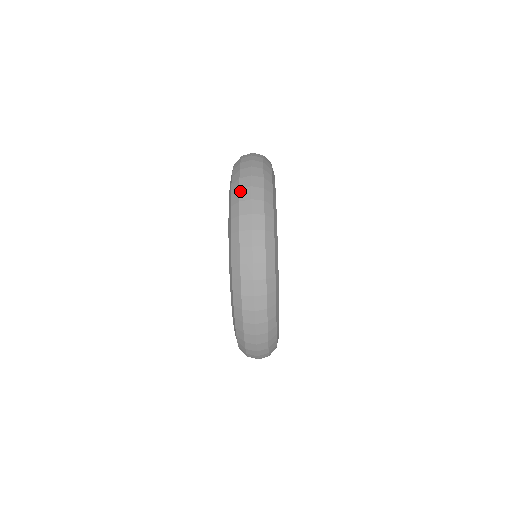
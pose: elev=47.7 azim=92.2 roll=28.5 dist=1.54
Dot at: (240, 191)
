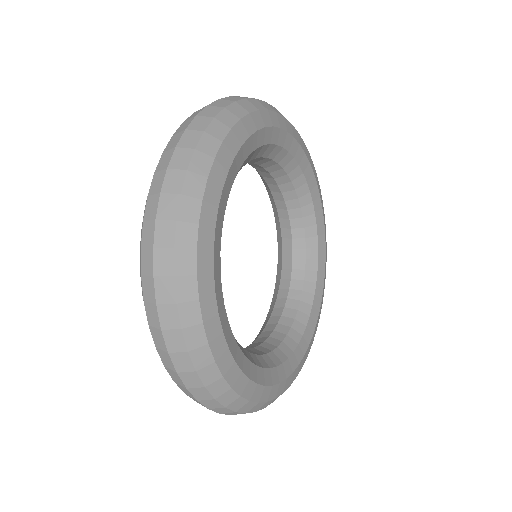
Dot at: (143, 227)
